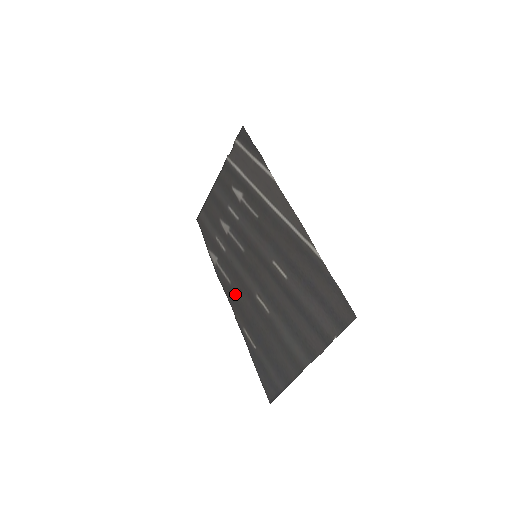
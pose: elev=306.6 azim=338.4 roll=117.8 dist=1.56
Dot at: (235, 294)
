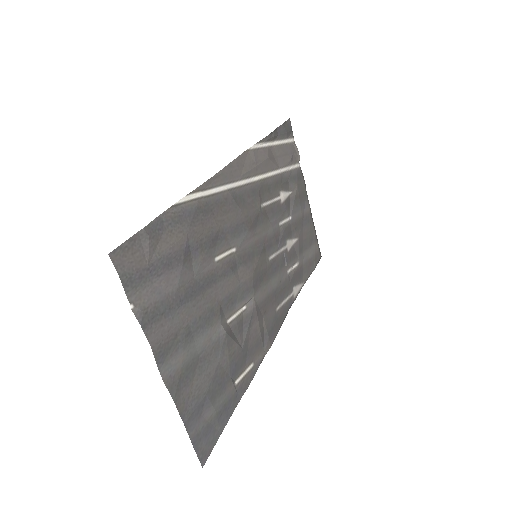
Dot at: (270, 322)
